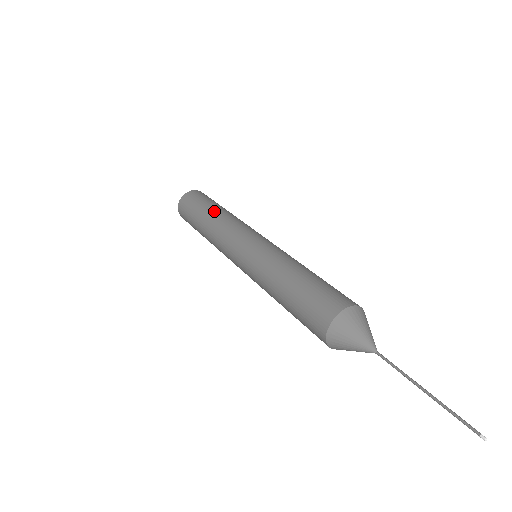
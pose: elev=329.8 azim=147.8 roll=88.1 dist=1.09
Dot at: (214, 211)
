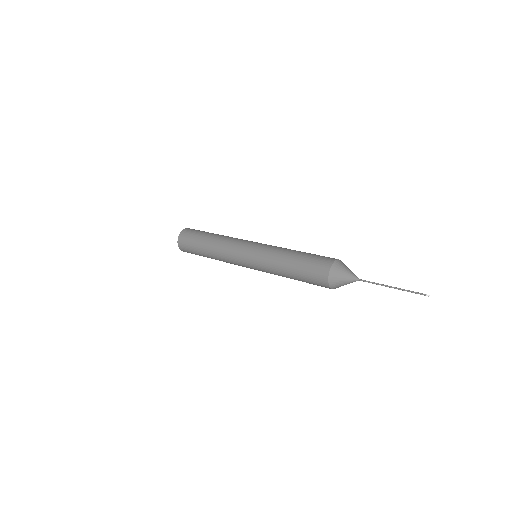
Dot at: (212, 238)
